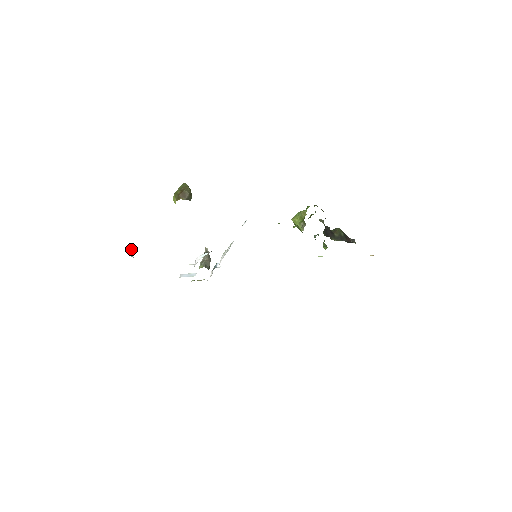
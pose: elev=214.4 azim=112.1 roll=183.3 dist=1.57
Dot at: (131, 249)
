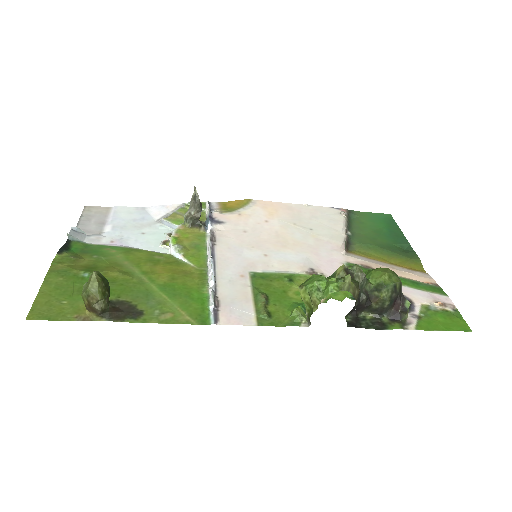
Dot at: (72, 238)
